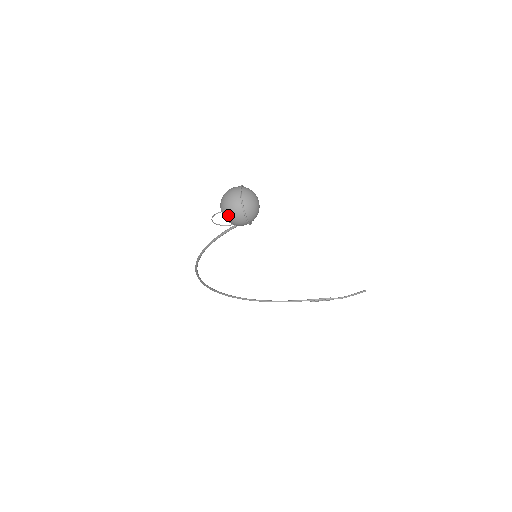
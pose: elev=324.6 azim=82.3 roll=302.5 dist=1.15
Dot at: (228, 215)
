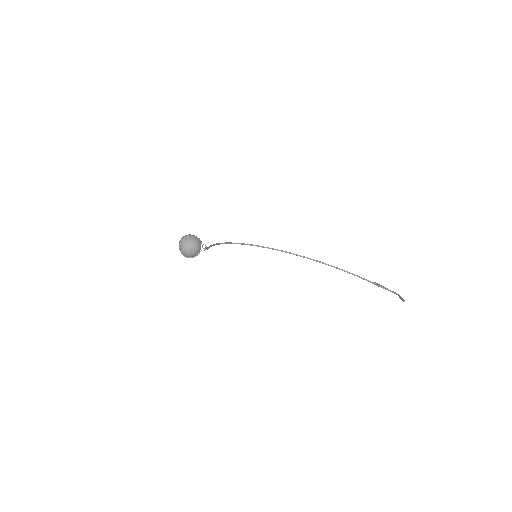
Dot at: occluded
